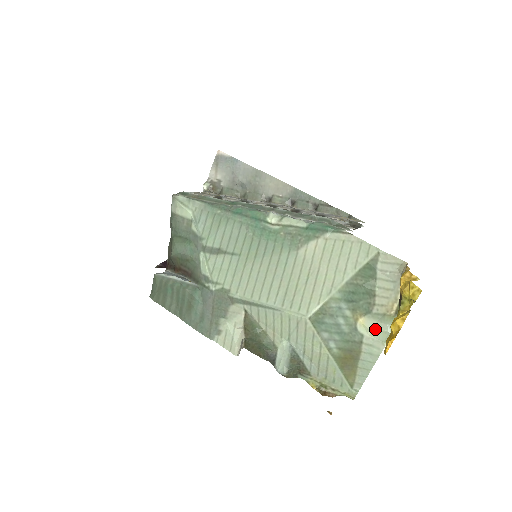
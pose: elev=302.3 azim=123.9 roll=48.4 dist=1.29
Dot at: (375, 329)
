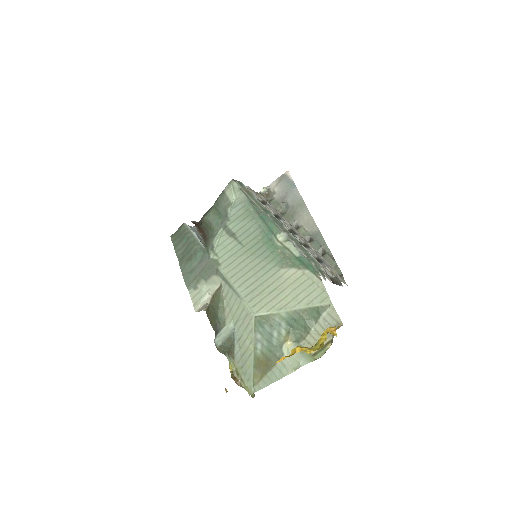
Dot at: (293, 355)
